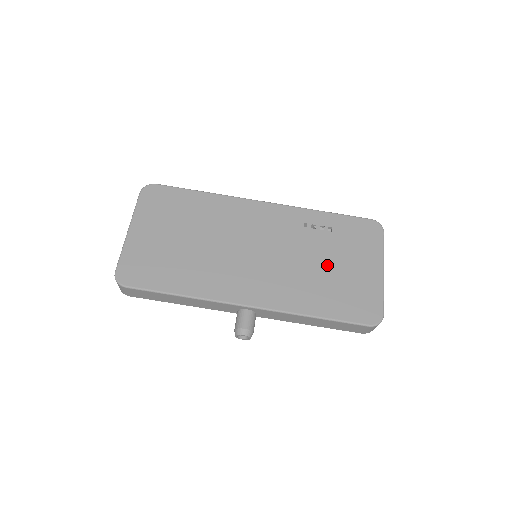
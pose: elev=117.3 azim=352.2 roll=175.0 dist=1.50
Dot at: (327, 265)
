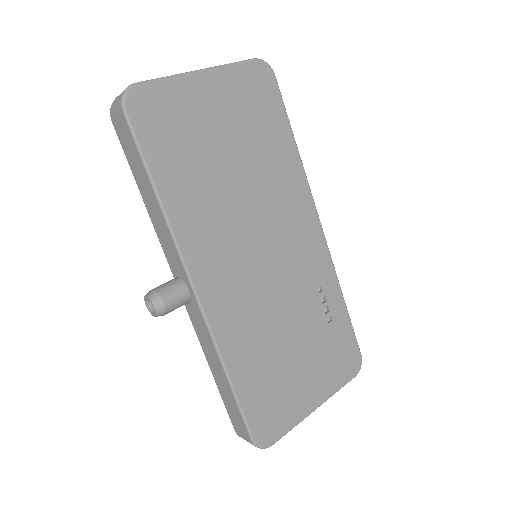
Dot at: (292, 345)
